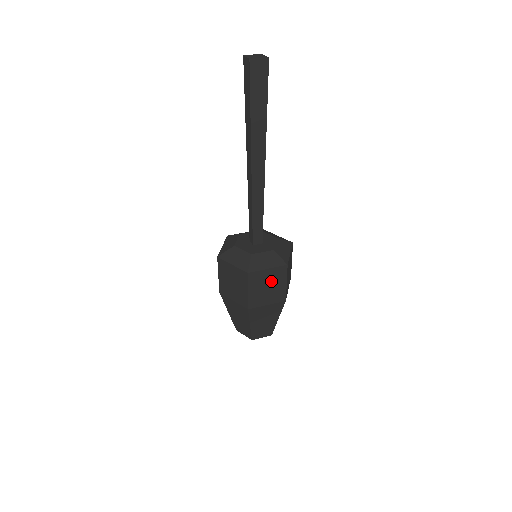
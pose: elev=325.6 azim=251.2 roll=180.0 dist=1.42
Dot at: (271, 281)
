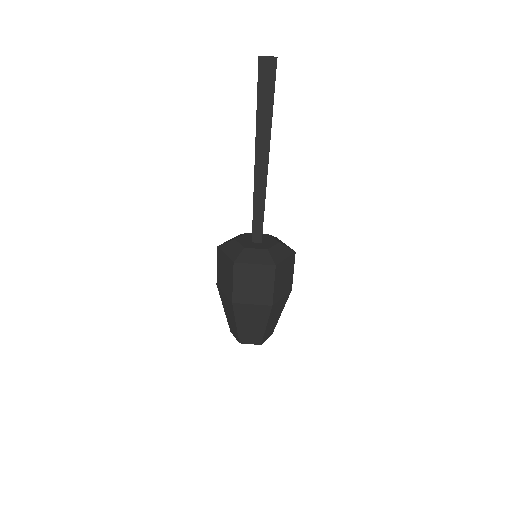
Dot at: (258, 279)
